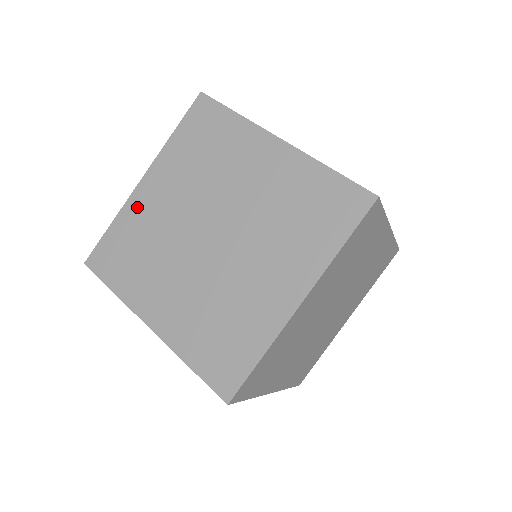
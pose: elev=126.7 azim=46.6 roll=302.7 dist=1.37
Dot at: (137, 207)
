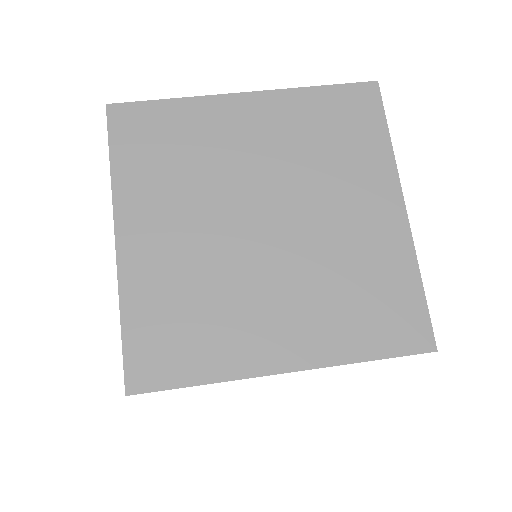
Dot at: (141, 271)
